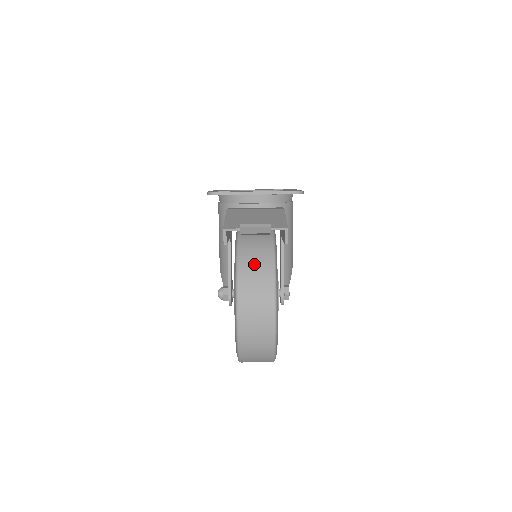
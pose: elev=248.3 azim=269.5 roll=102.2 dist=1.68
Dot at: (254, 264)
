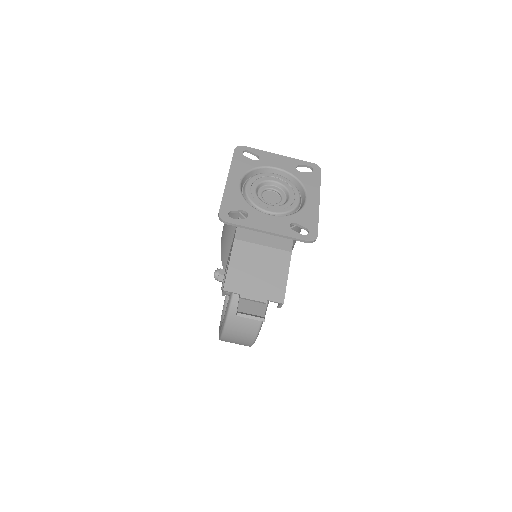
Dot at: occluded
